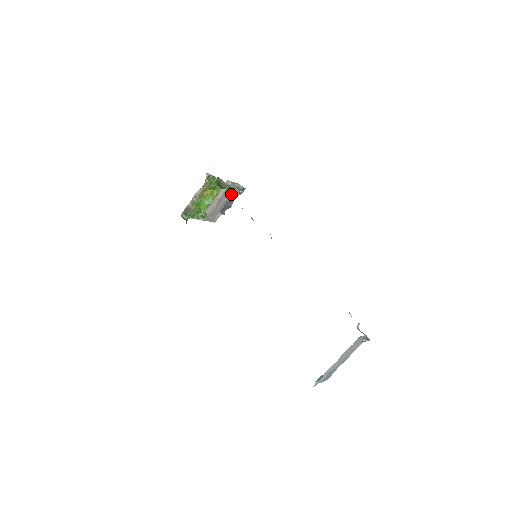
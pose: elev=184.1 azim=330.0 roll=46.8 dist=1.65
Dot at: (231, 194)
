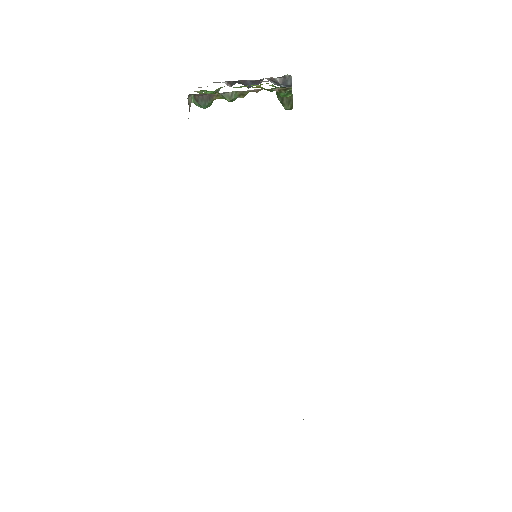
Dot at: occluded
